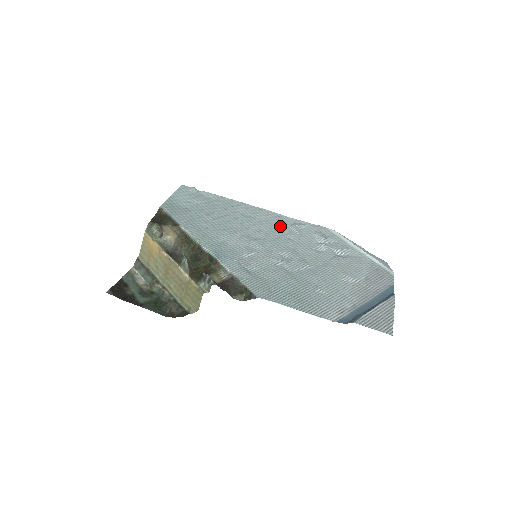
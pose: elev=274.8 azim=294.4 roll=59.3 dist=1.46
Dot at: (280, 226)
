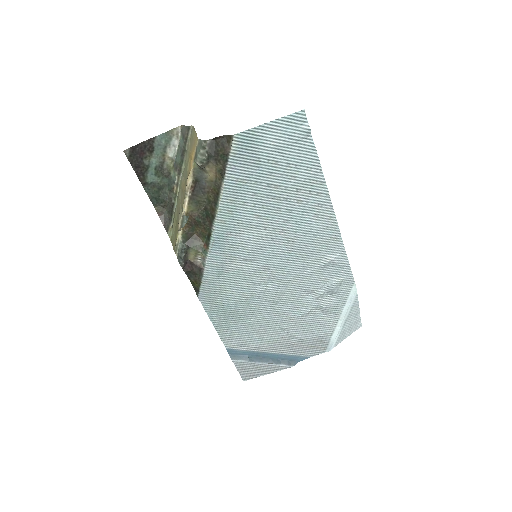
Dot at: (318, 249)
